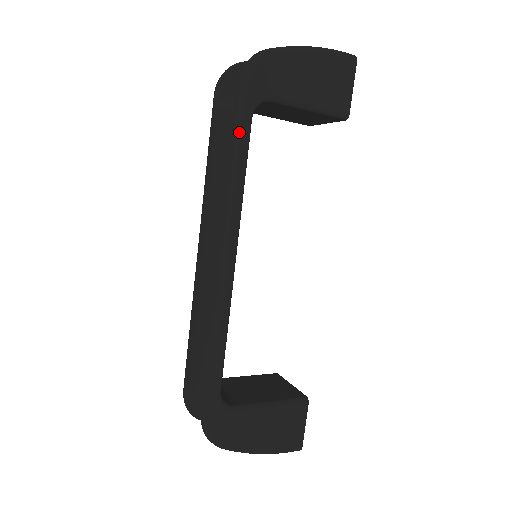
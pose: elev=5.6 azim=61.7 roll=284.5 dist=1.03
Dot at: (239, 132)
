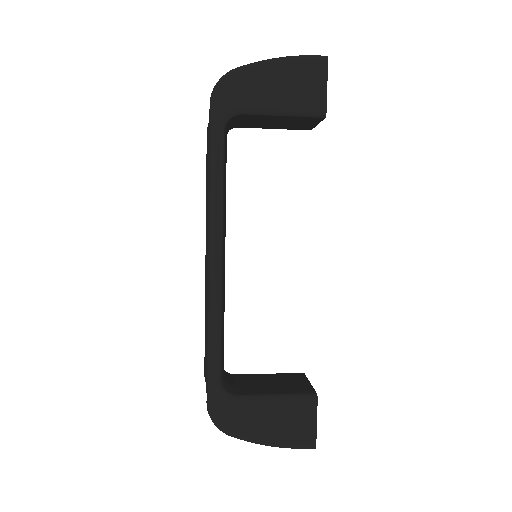
Dot at: (212, 145)
